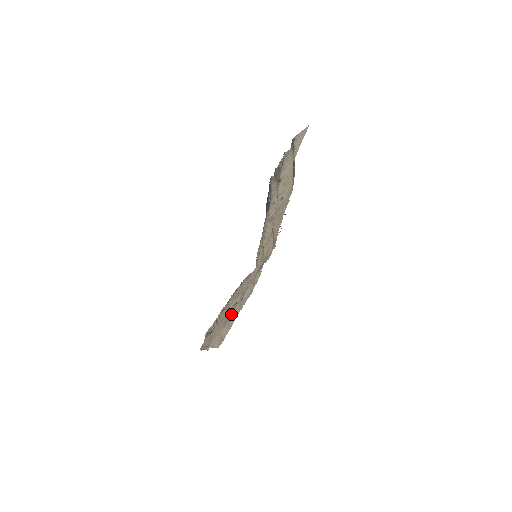
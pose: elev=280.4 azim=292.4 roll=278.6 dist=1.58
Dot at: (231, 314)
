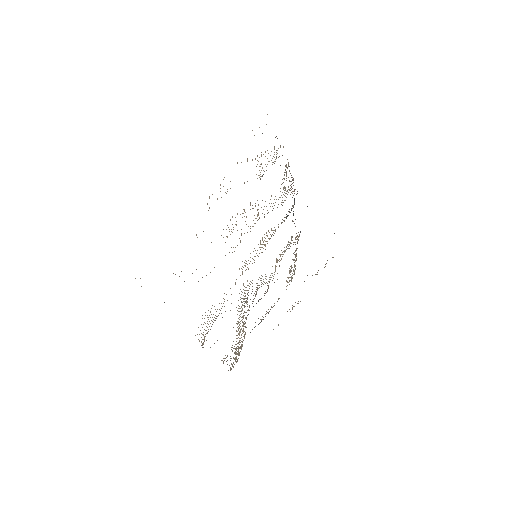
Dot at: occluded
